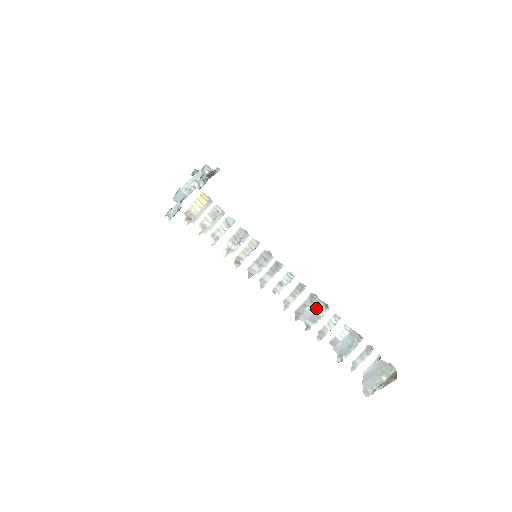
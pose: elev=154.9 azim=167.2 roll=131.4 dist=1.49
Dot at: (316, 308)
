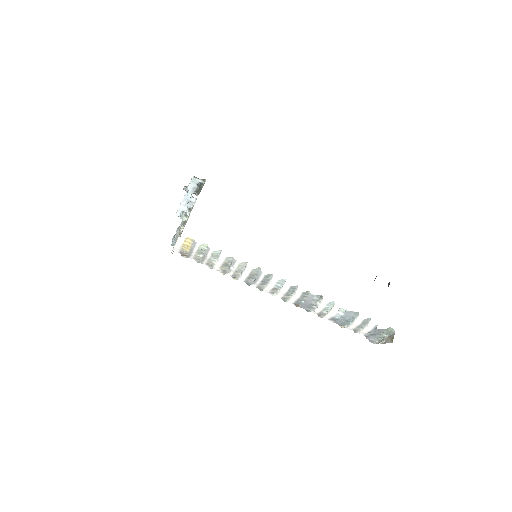
Dot at: (310, 301)
